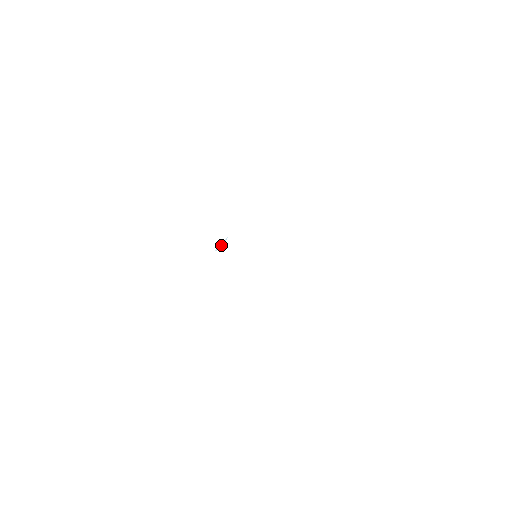
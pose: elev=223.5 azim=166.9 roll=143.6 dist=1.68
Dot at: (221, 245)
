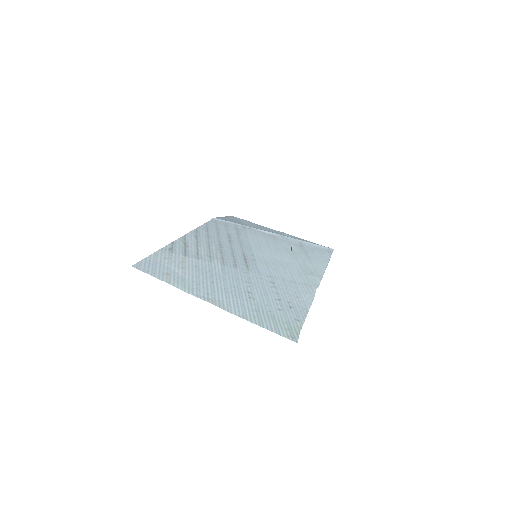
Dot at: (211, 255)
